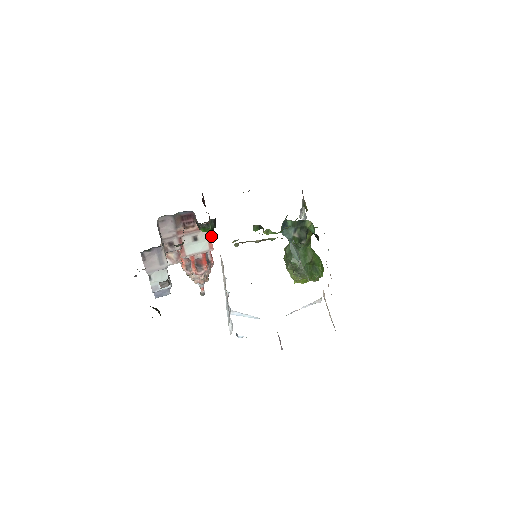
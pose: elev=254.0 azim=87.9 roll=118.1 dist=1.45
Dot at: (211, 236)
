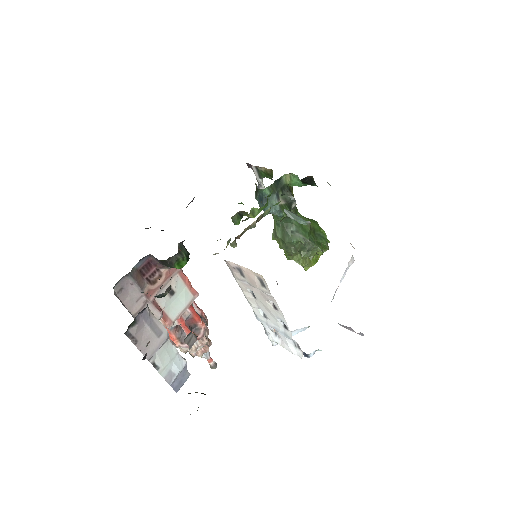
Dot at: (186, 278)
